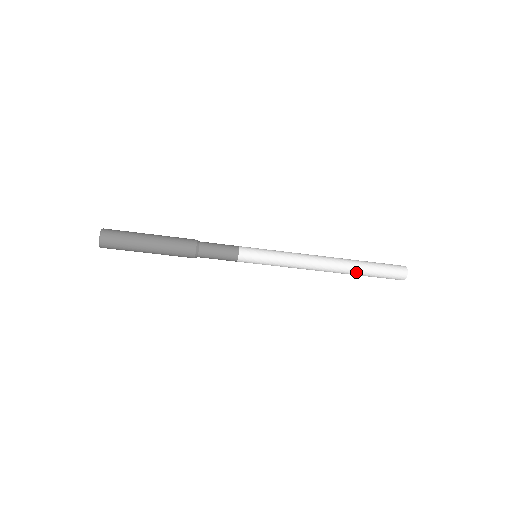
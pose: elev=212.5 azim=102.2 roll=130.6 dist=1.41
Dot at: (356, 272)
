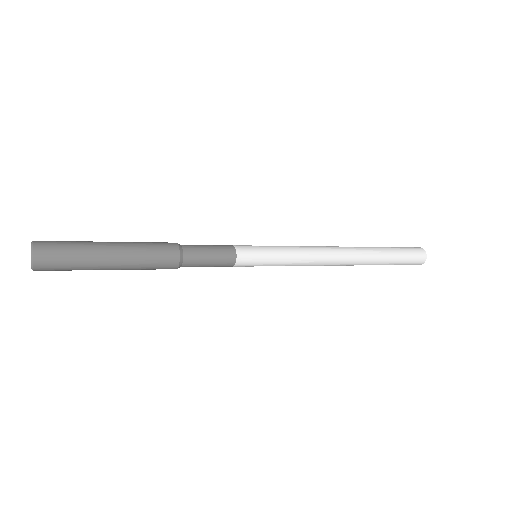
Dot at: occluded
